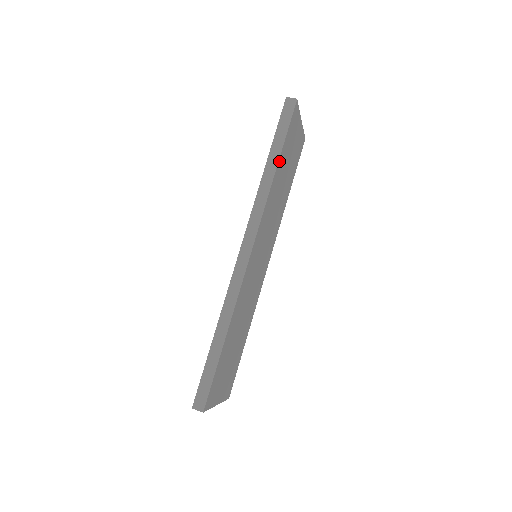
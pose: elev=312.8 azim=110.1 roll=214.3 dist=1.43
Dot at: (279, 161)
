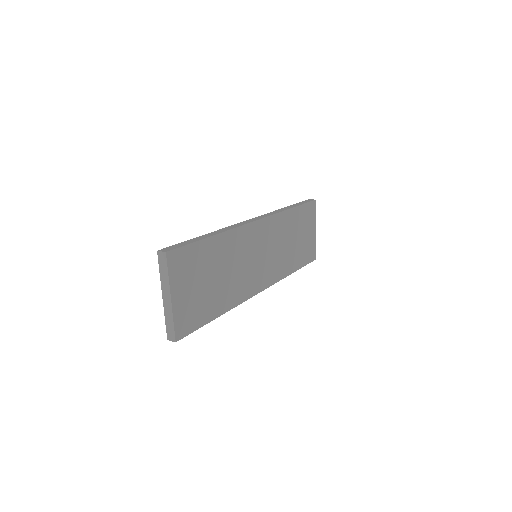
Dot at: (294, 209)
